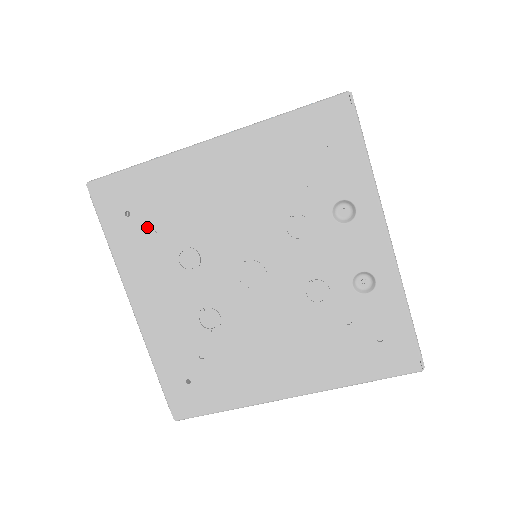
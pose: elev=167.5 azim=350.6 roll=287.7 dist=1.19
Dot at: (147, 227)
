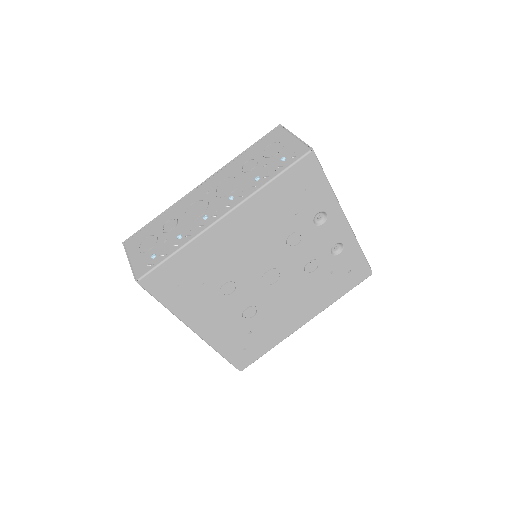
Dot at: (194, 285)
